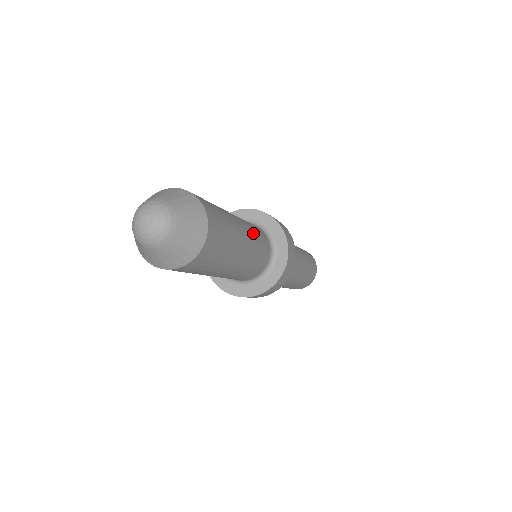
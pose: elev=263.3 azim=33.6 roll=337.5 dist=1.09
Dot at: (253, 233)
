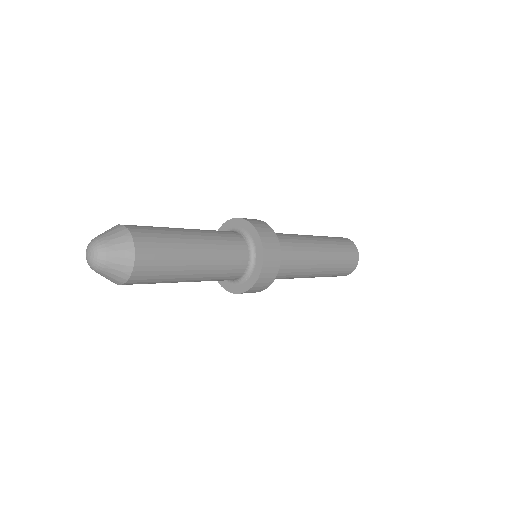
Dot at: (210, 233)
